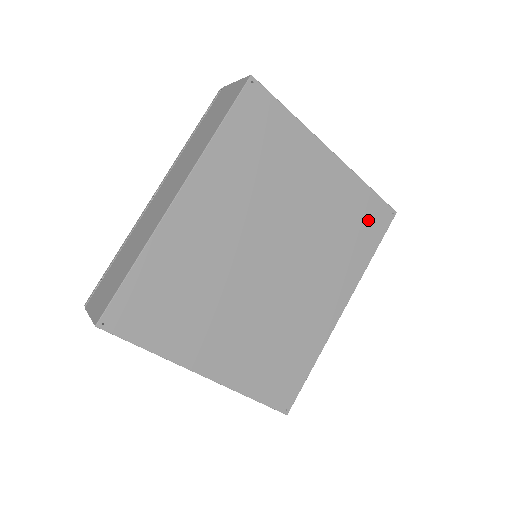
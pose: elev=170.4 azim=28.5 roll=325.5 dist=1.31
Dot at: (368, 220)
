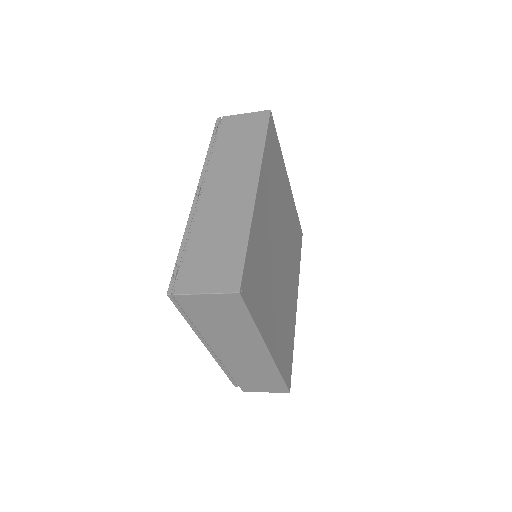
Dot at: (298, 235)
